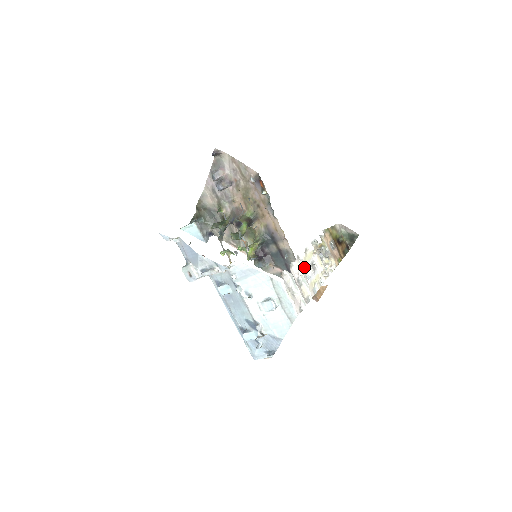
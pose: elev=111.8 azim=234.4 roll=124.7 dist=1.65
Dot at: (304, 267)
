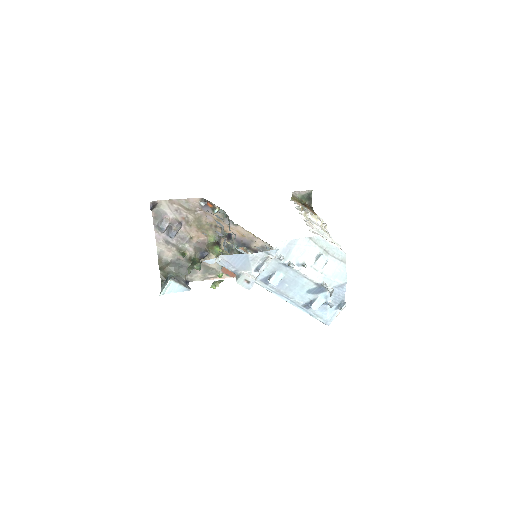
Dot at: (312, 224)
